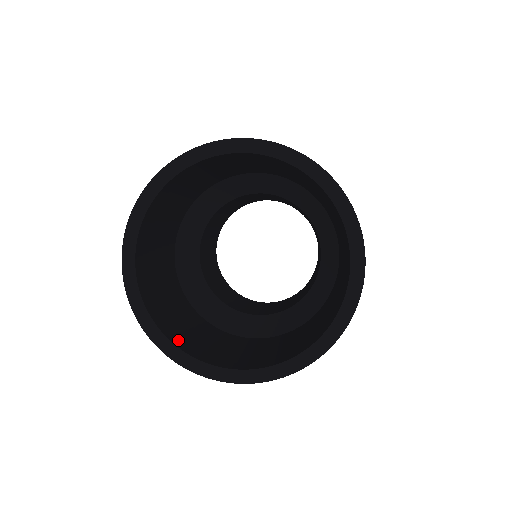
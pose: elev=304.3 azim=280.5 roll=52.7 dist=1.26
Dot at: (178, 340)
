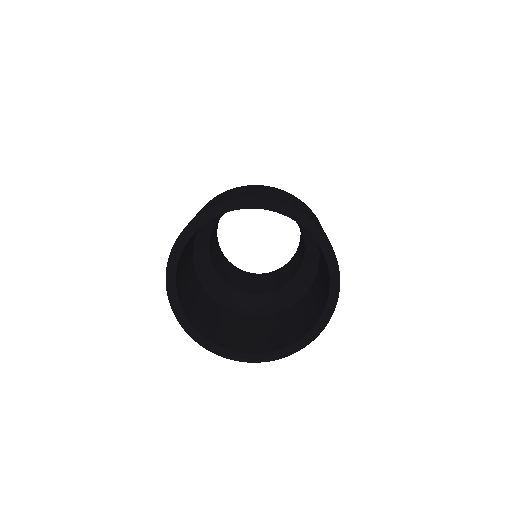
Dot at: (180, 293)
